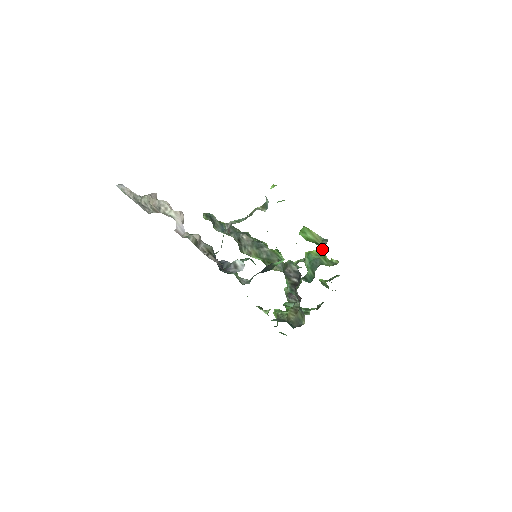
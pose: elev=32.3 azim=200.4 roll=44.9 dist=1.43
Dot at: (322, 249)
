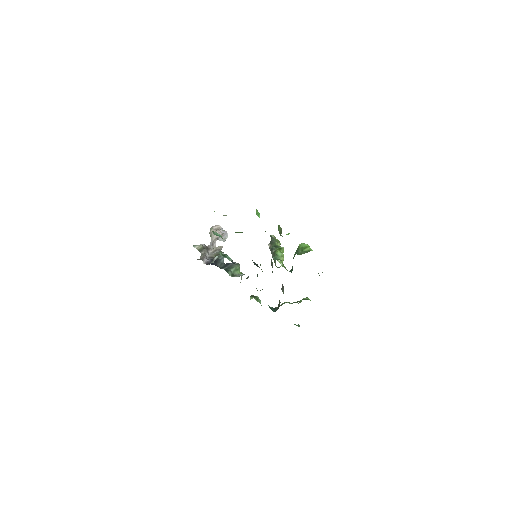
Dot at: occluded
